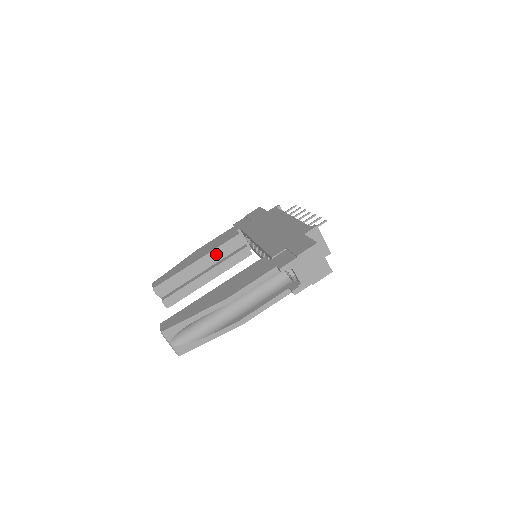
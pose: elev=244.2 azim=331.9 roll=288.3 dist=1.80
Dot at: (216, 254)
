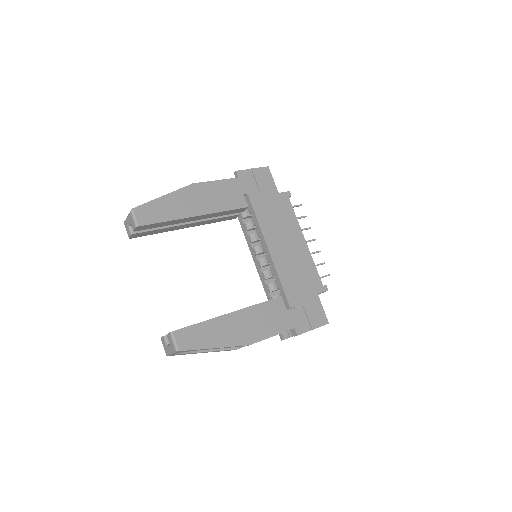
Dot at: (215, 215)
